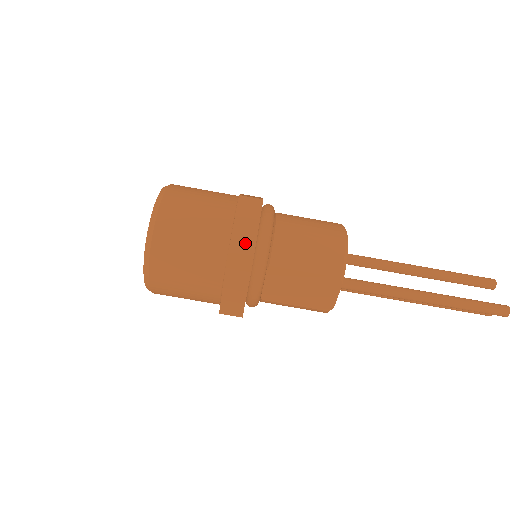
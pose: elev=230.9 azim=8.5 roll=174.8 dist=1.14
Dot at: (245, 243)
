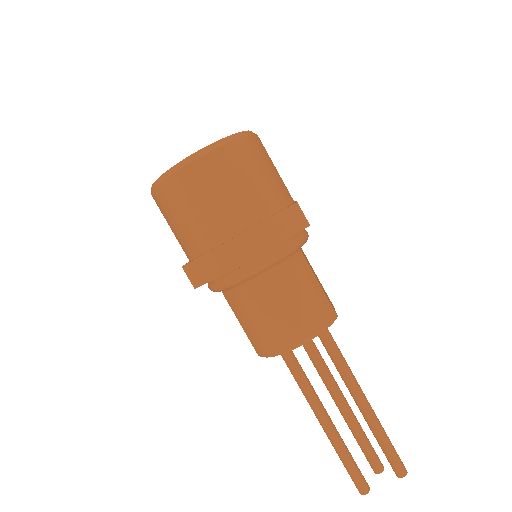
Dot at: (204, 272)
